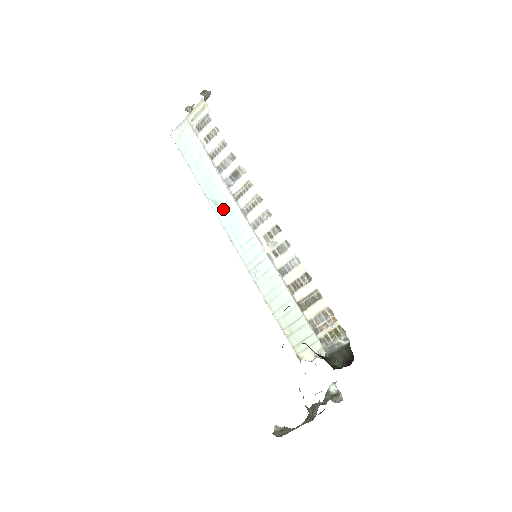
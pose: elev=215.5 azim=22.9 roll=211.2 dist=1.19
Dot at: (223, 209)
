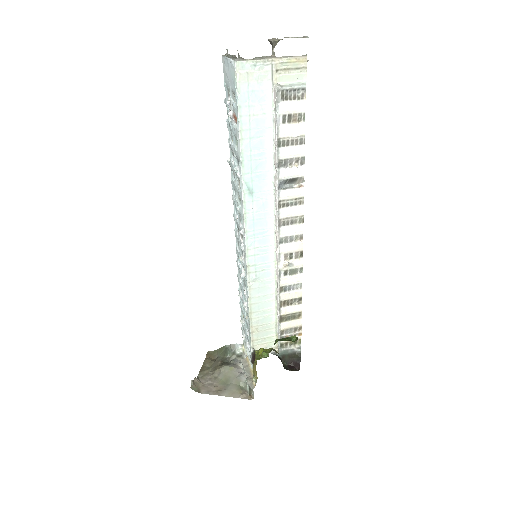
Dot at: (256, 203)
